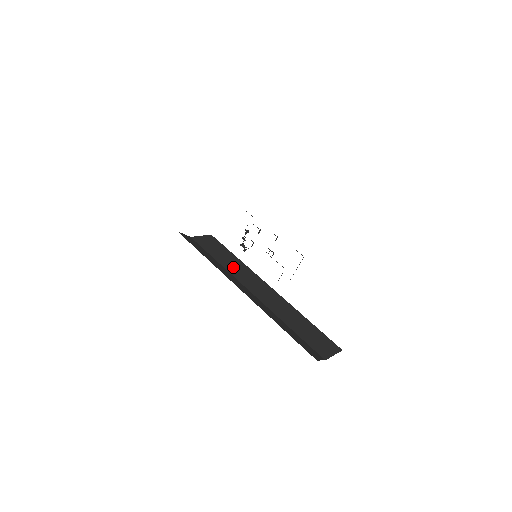
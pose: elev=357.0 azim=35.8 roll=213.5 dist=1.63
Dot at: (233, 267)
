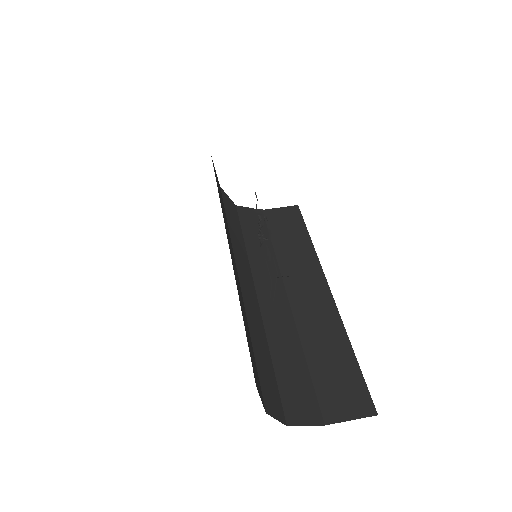
Dot at: (291, 255)
